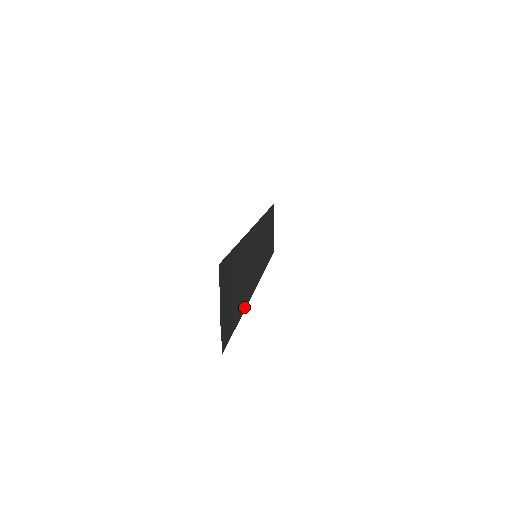
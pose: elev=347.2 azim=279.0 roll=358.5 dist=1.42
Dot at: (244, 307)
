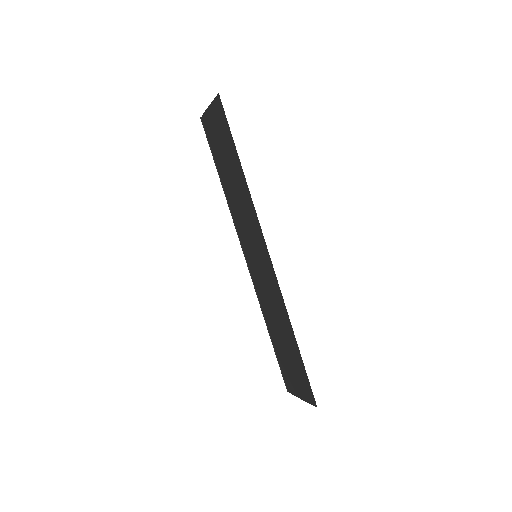
Dot at: (266, 320)
